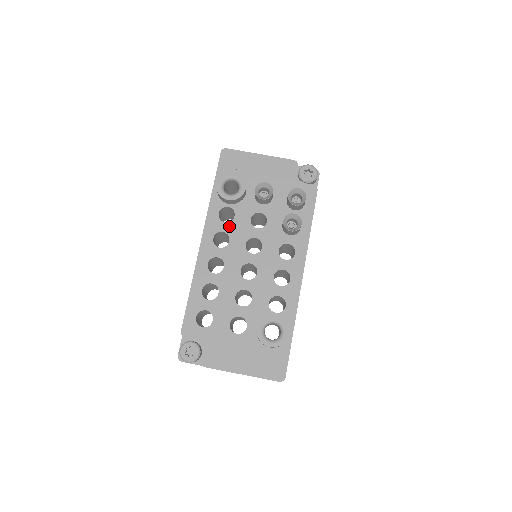
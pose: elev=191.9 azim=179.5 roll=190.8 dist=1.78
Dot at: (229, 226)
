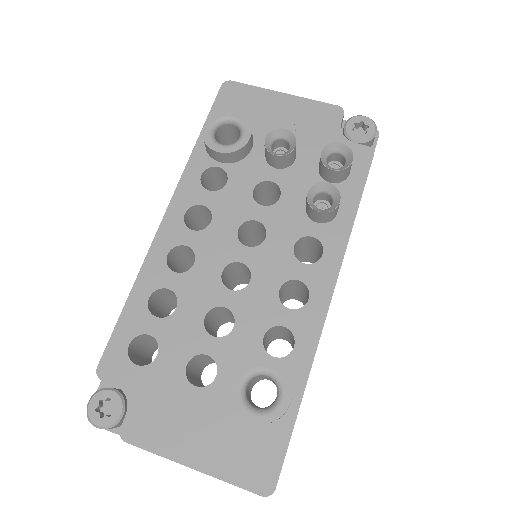
Dot at: (215, 197)
